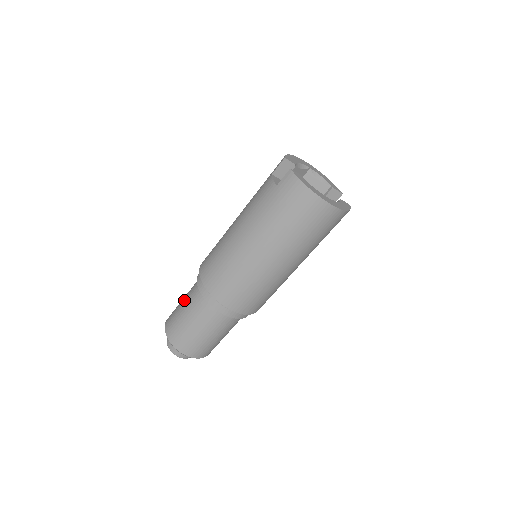
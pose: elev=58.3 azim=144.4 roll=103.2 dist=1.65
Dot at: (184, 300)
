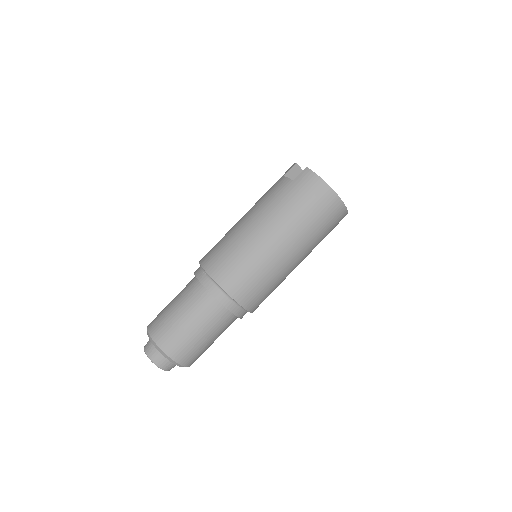
Dot at: (176, 299)
